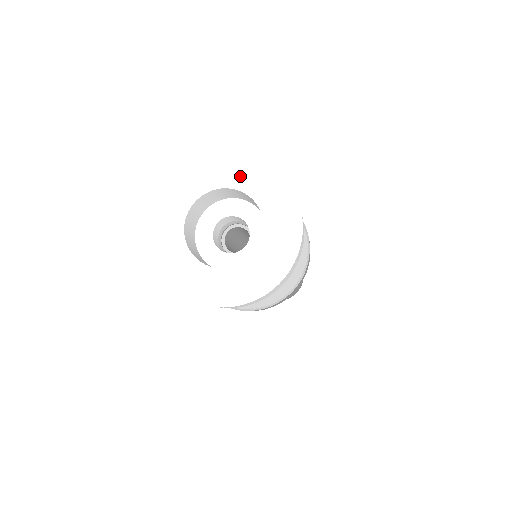
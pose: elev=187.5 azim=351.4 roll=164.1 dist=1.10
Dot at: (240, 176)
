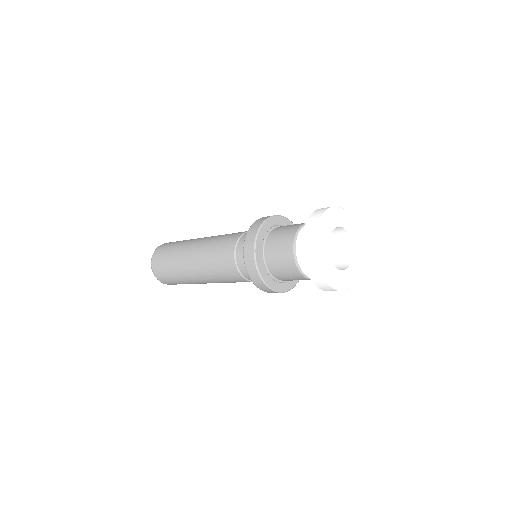
Dot at: (348, 223)
